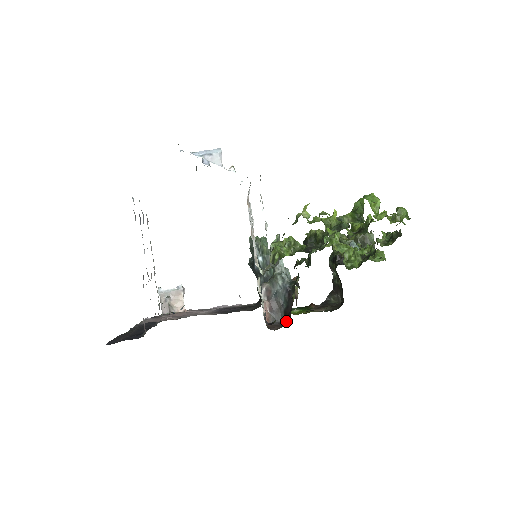
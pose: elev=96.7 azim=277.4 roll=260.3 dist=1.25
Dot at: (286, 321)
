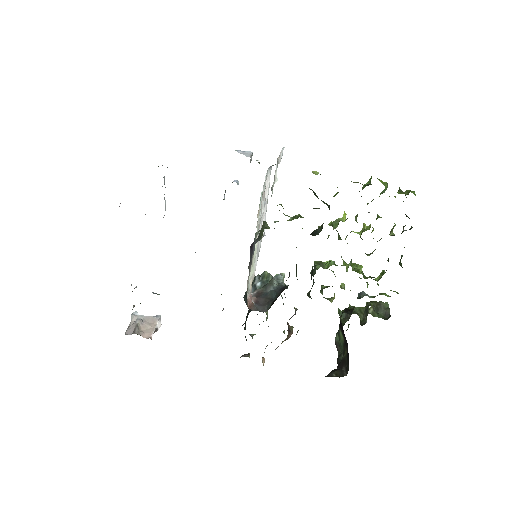
Dot at: (272, 304)
